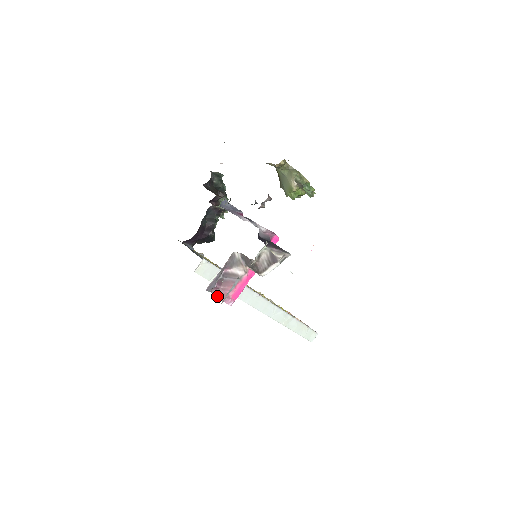
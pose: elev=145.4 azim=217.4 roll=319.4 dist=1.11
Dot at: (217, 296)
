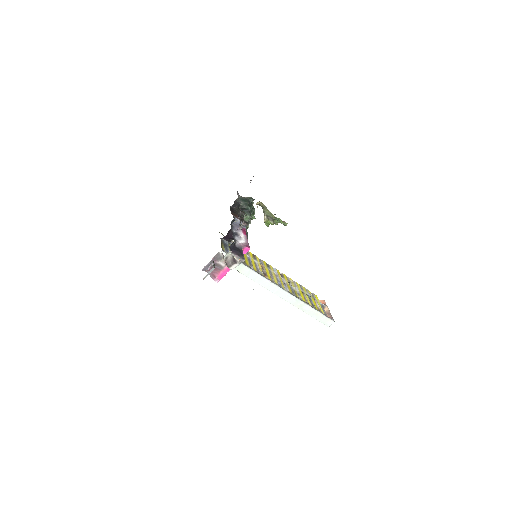
Dot at: (210, 275)
